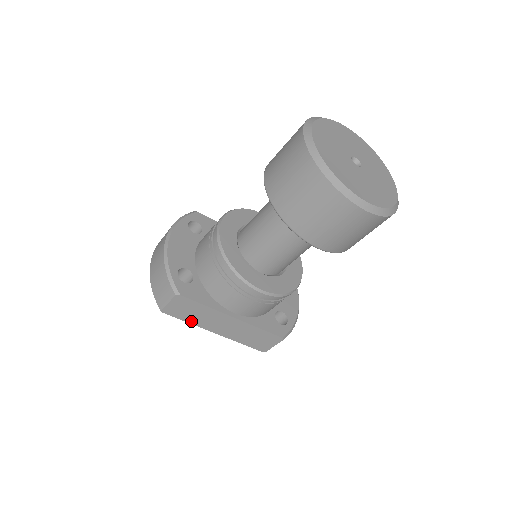
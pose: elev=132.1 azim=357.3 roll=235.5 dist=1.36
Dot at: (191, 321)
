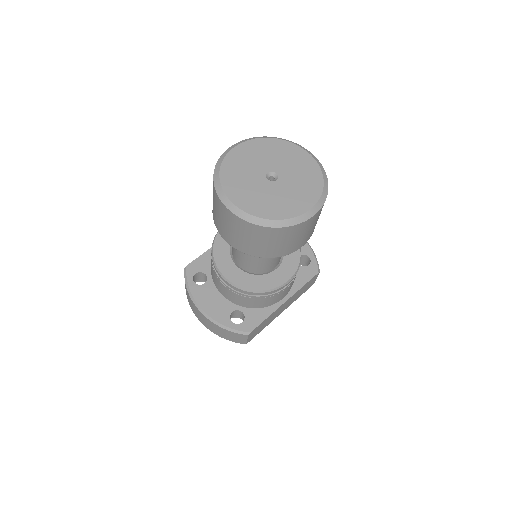
Dot at: occluded
